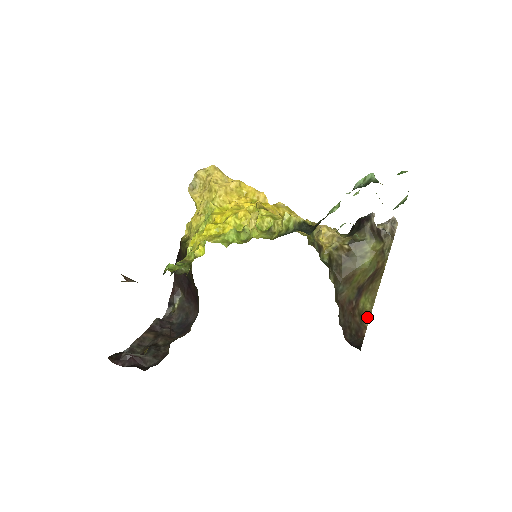
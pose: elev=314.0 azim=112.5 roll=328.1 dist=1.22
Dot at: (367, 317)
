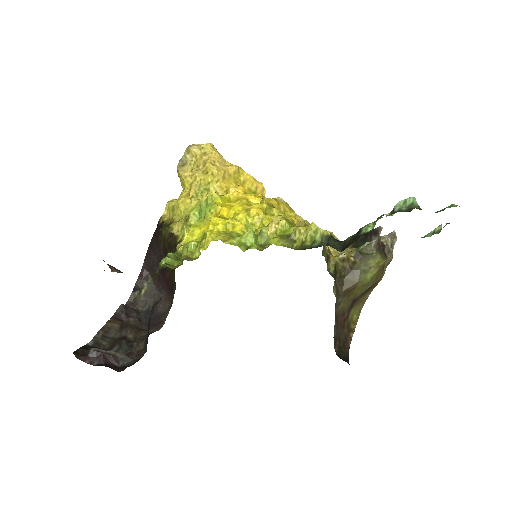
Dot at: (353, 328)
